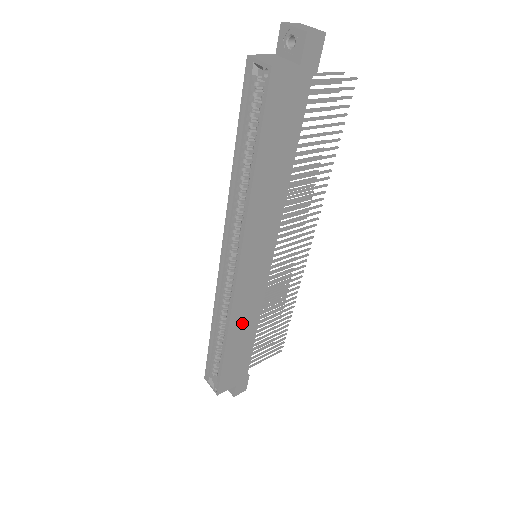
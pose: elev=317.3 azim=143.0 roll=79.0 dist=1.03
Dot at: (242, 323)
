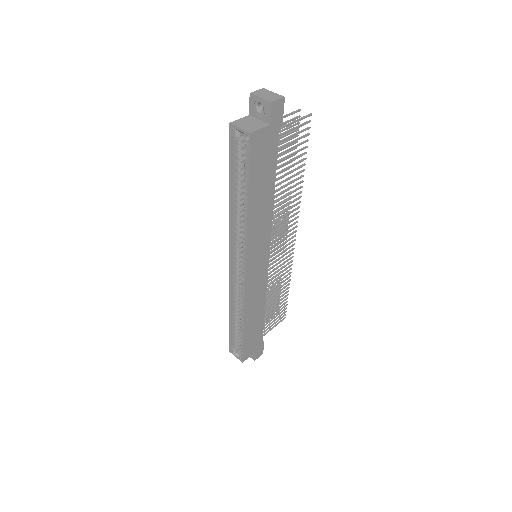
Dot at: (253, 307)
